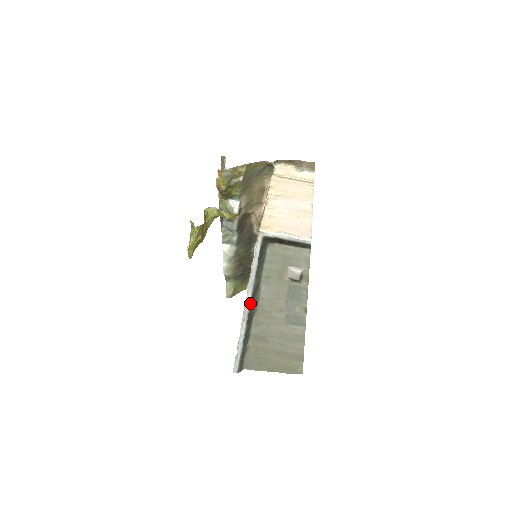
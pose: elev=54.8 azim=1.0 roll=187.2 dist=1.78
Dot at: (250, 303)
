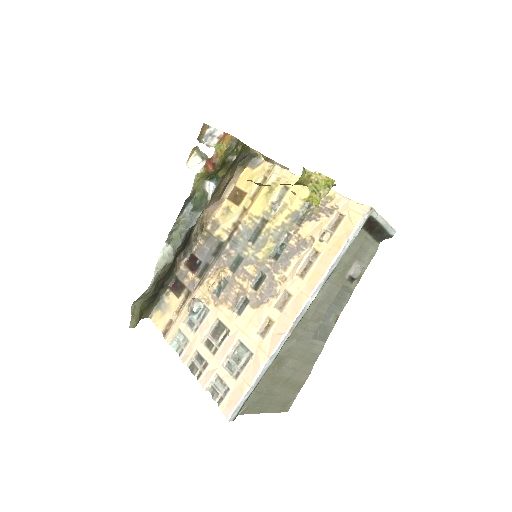
Dot at: (310, 304)
